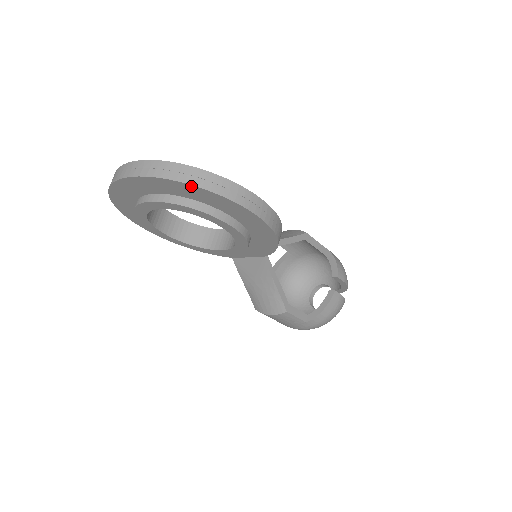
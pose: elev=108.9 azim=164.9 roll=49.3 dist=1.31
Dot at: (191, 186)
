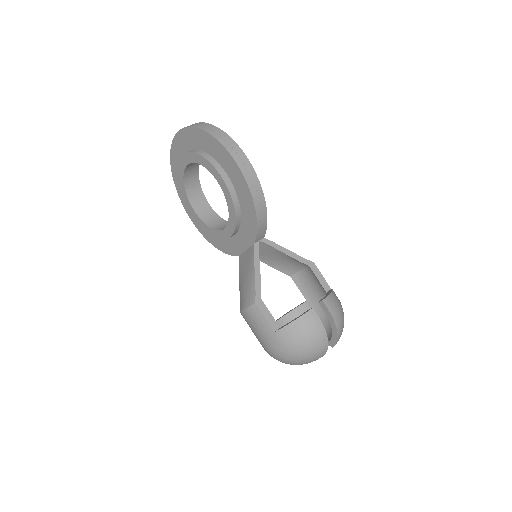
Dot at: (200, 131)
